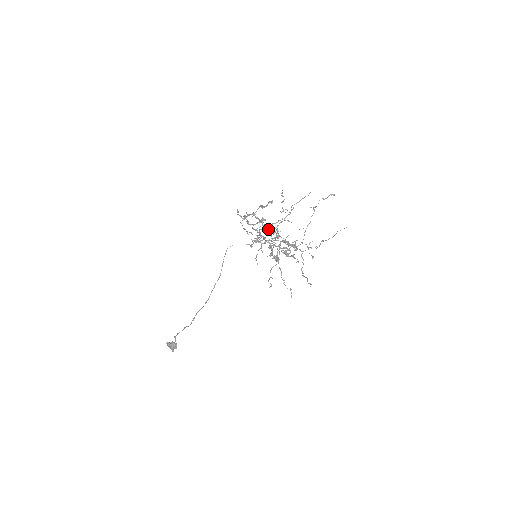
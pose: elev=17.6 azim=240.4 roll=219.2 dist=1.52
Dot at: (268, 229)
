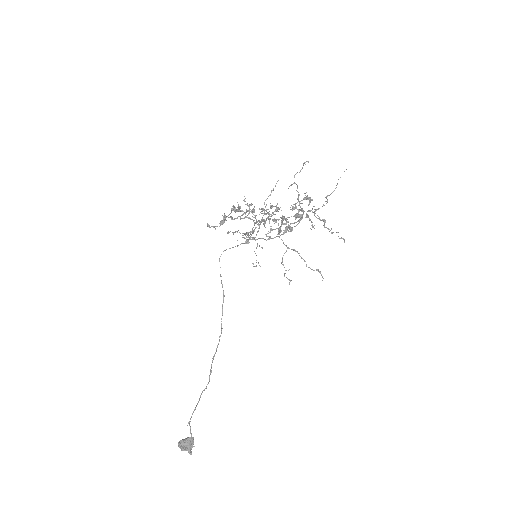
Dot at: occluded
